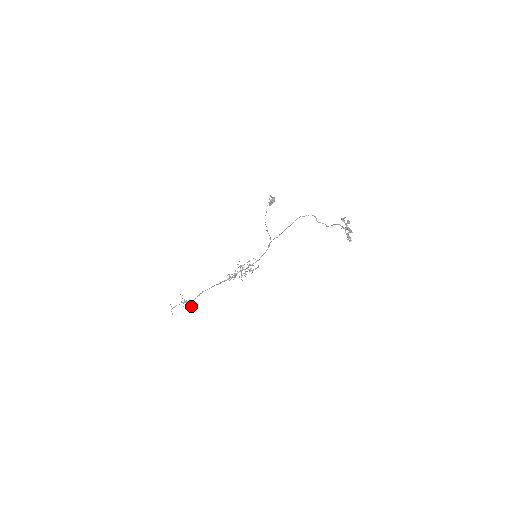
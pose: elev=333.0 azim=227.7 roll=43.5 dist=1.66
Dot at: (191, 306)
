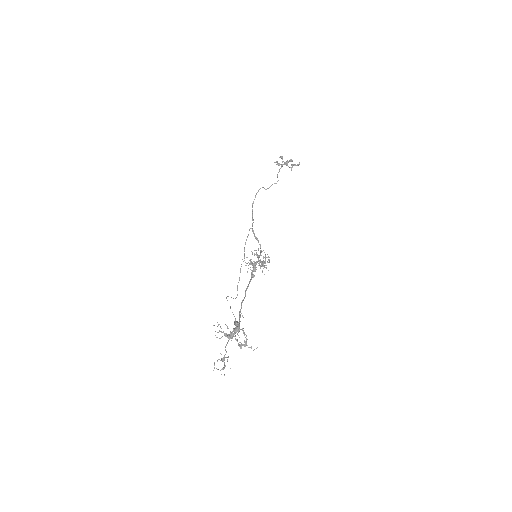
Dot at: occluded
